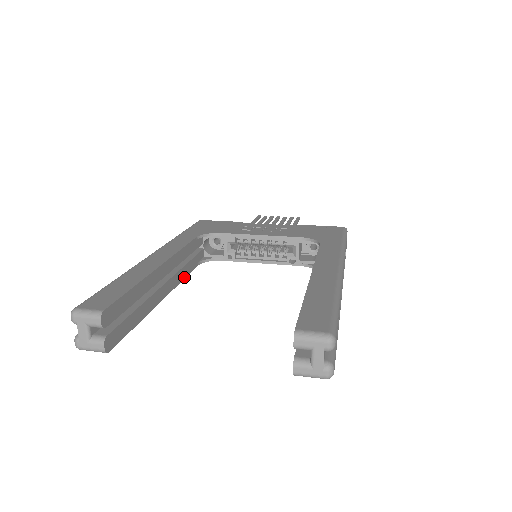
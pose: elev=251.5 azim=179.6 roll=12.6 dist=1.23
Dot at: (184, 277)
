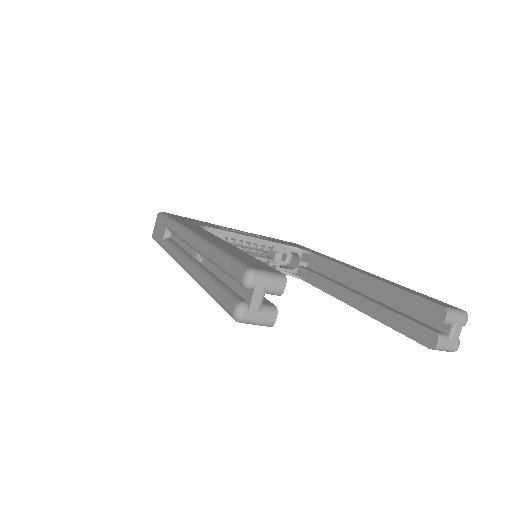
Dot at: occluded
